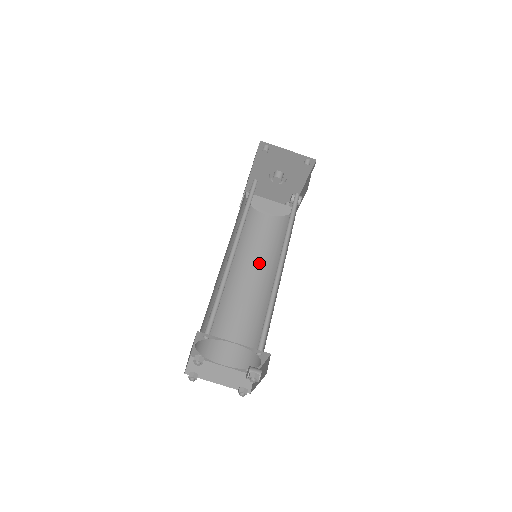
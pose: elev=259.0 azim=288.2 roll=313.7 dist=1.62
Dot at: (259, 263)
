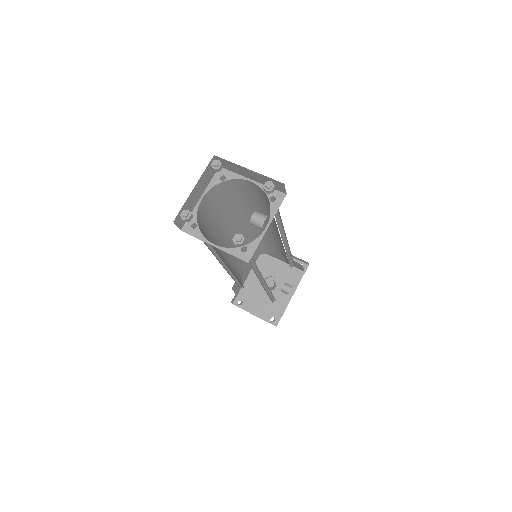
Dot at: occluded
